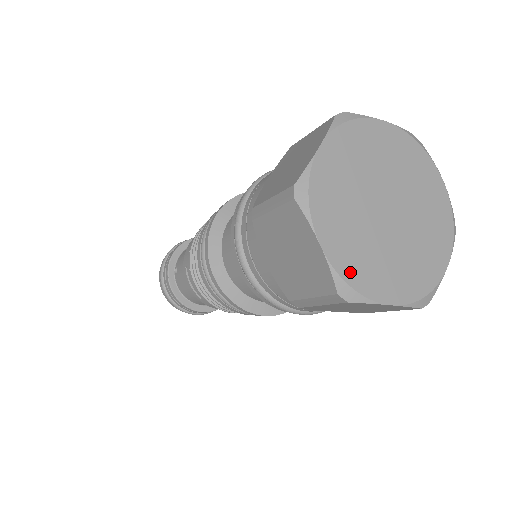
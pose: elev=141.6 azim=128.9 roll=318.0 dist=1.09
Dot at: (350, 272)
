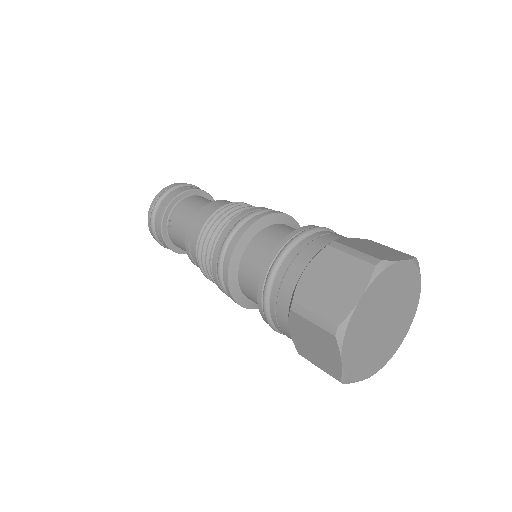
Dot at: (352, 371)
